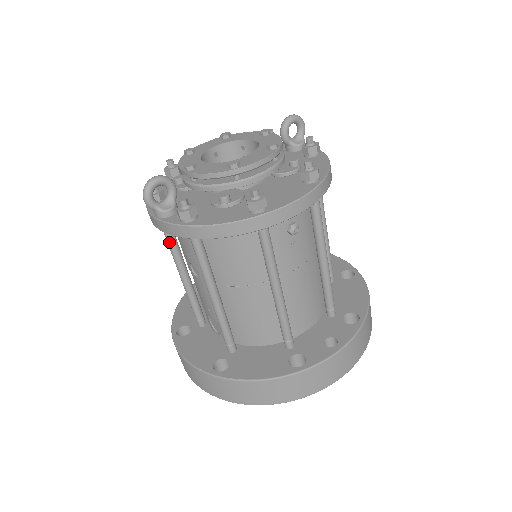
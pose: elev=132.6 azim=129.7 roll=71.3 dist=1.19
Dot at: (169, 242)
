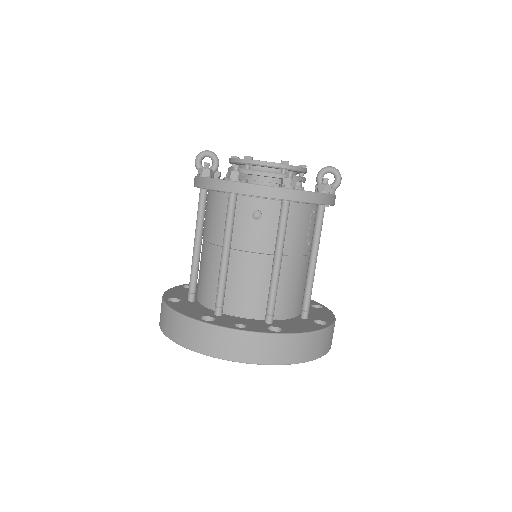
Dot at: occluded
